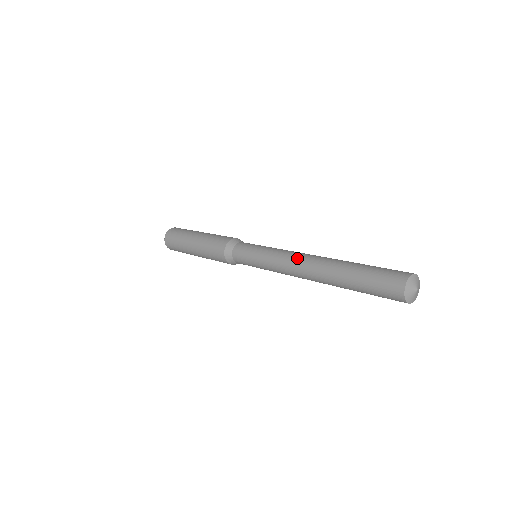
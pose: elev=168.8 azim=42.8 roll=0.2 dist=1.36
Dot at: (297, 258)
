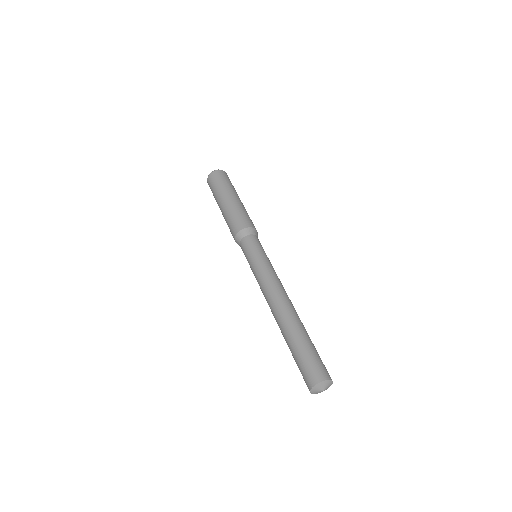
Dot at: (267, 298)
